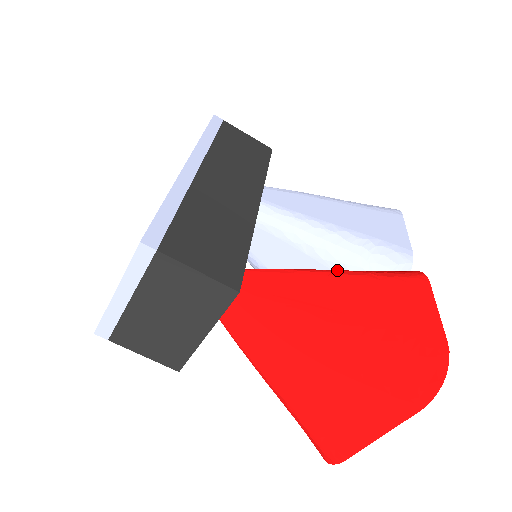
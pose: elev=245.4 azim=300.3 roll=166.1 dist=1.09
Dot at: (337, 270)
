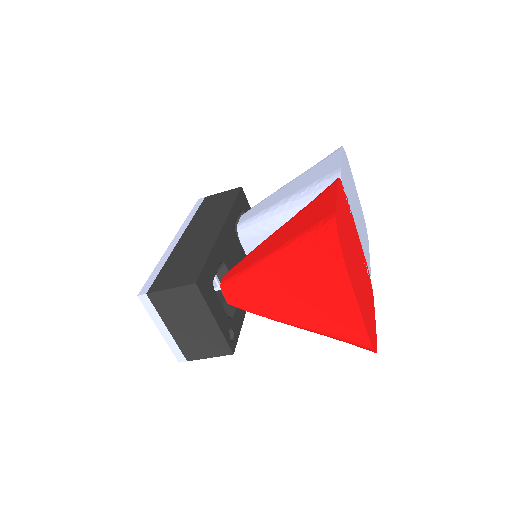
Dot at: occluded
